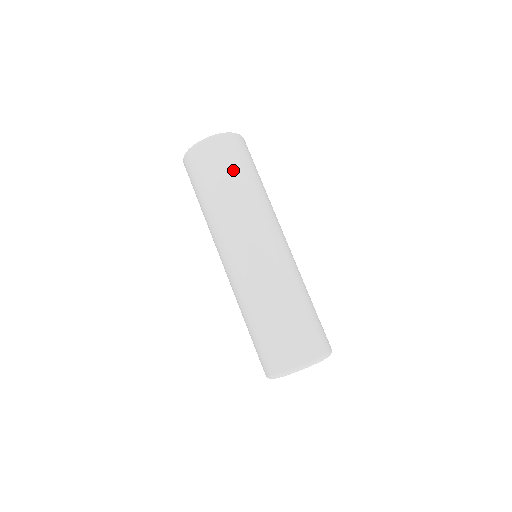
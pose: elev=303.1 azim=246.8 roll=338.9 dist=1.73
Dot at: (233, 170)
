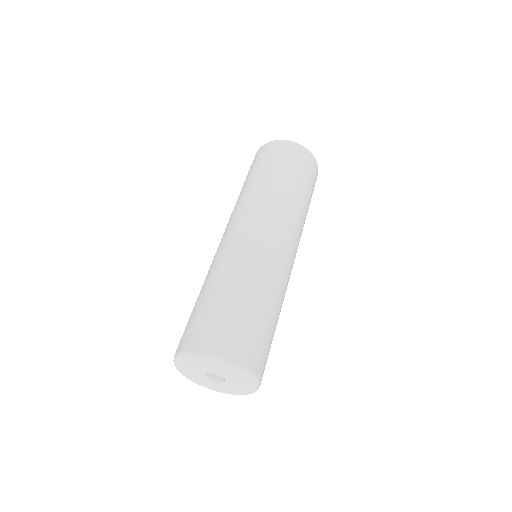
Dot at: (287, 169)
